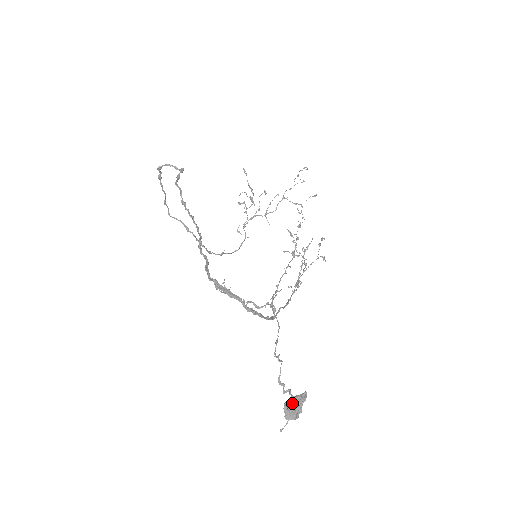
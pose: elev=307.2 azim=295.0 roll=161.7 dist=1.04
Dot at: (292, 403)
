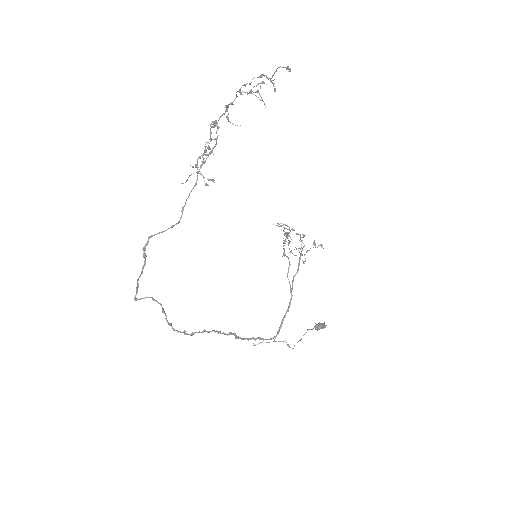
Dot at: (319, 329)
